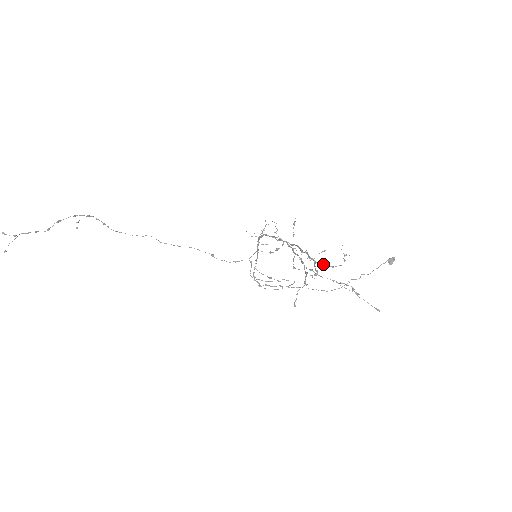
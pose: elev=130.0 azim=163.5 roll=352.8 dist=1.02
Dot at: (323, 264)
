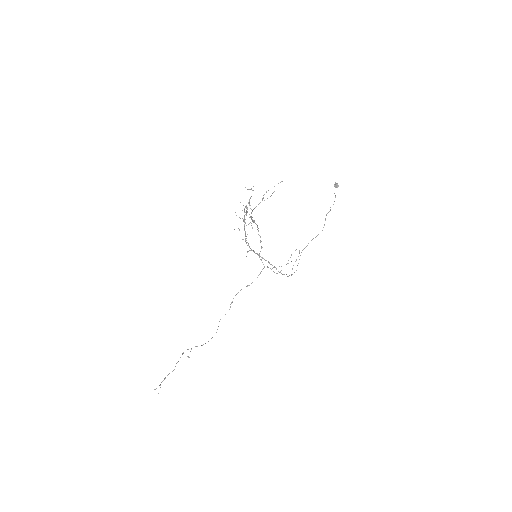
Dot at: (248, 203)
